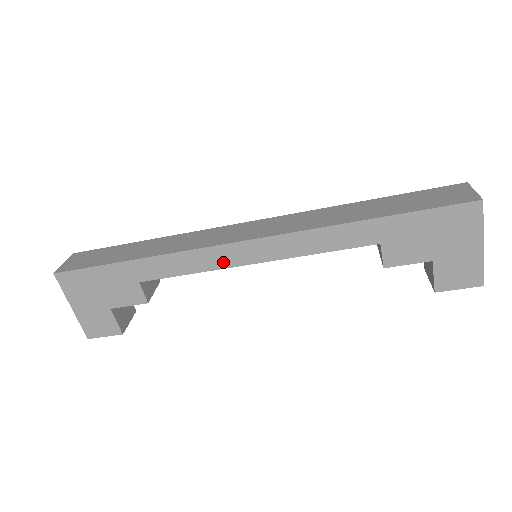
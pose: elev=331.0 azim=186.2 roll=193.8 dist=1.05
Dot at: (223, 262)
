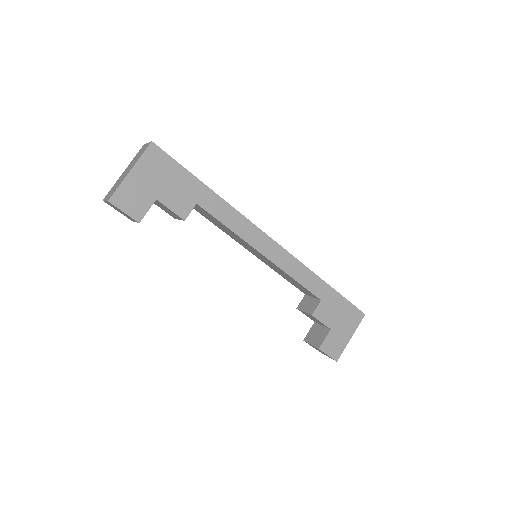
Dot at: (253, 240)
